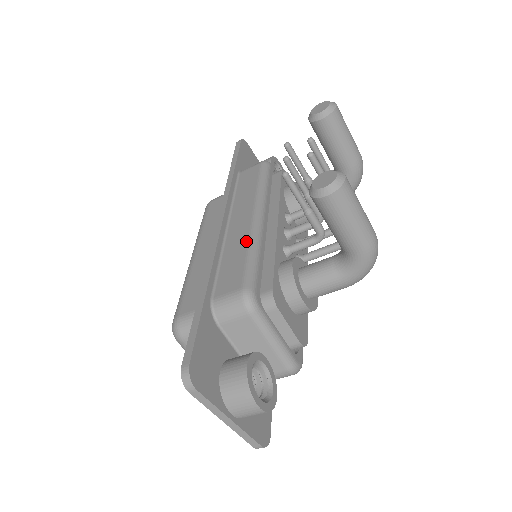
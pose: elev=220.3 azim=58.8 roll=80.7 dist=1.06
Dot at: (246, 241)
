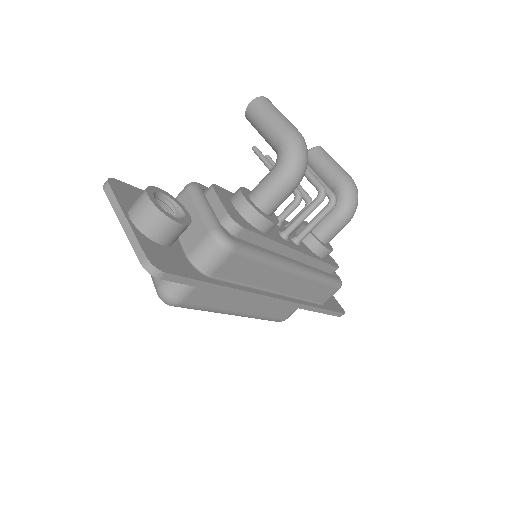
Dot at: occluded
